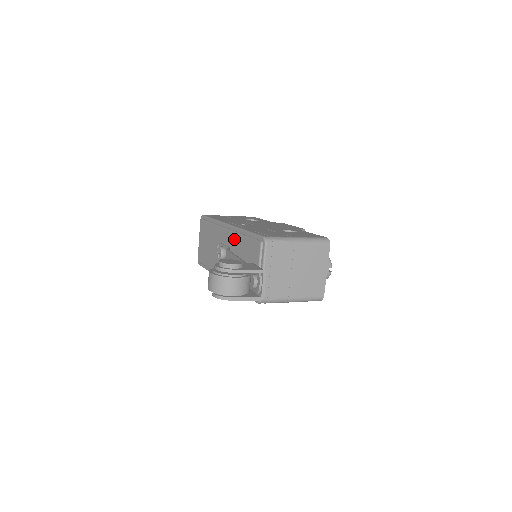
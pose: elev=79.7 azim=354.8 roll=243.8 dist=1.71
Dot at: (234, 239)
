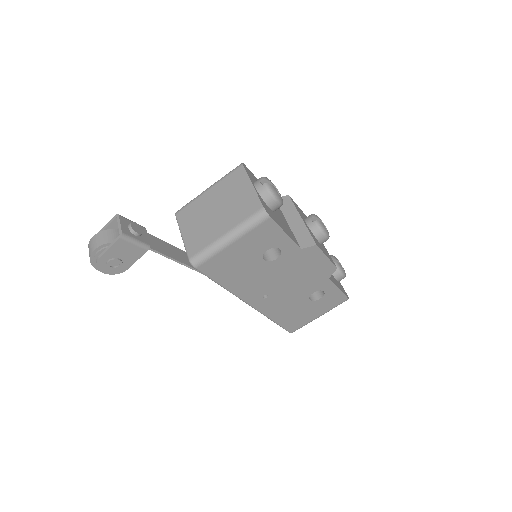
Dot at: occluded
